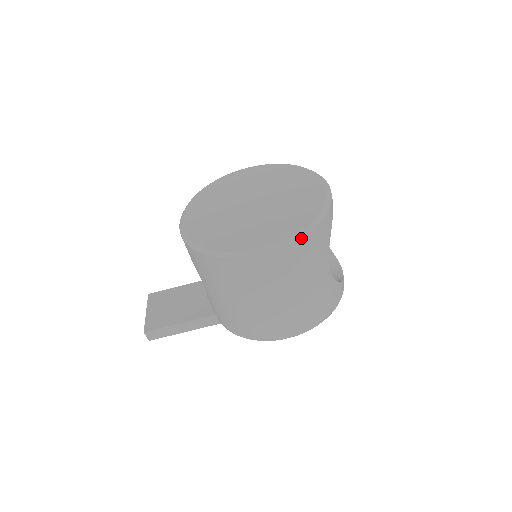
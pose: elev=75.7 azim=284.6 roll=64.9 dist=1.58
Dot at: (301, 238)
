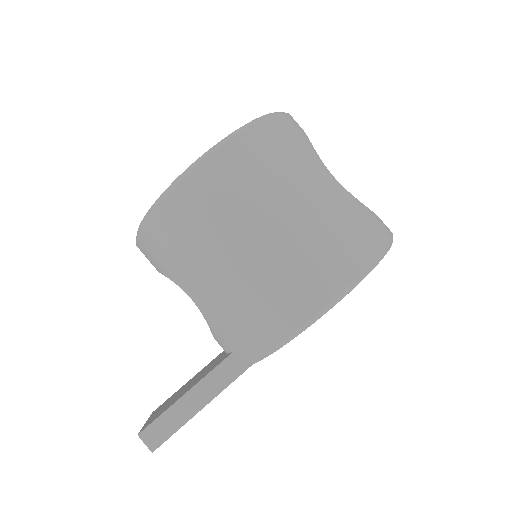
Dot at: (257, 123)
